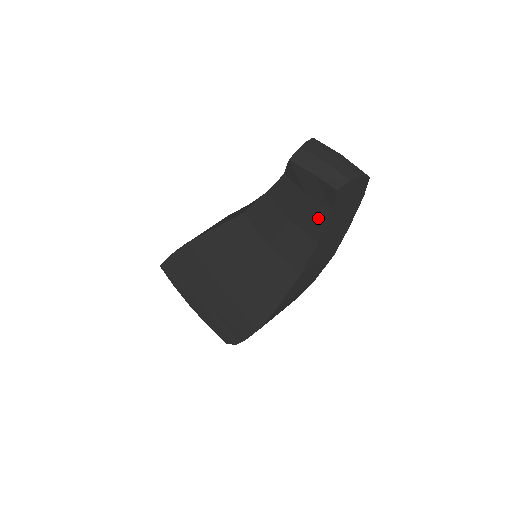
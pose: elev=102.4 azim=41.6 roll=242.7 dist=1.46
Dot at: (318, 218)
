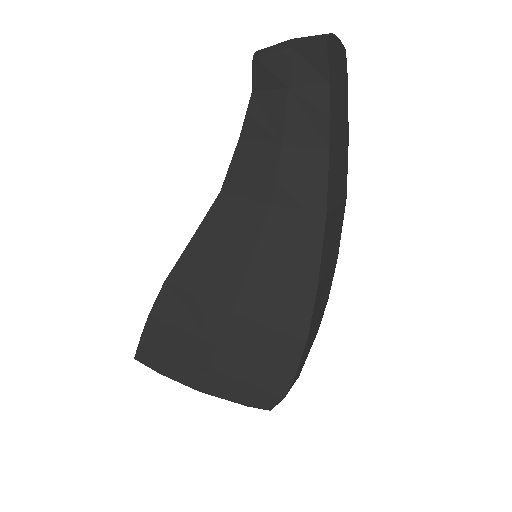
Dot at: (316, 110)
